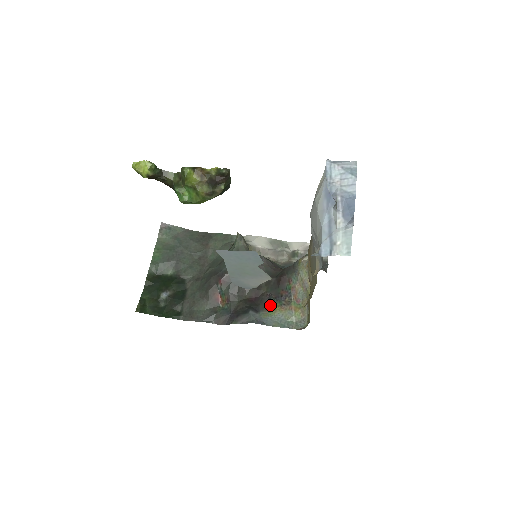
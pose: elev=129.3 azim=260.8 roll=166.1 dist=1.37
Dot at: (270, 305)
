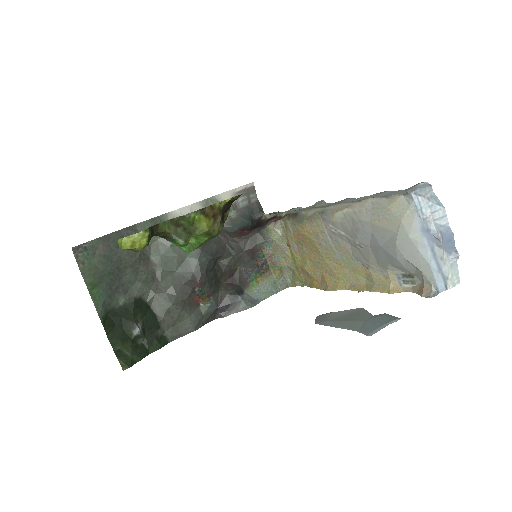
Dot at: (250, 280)
